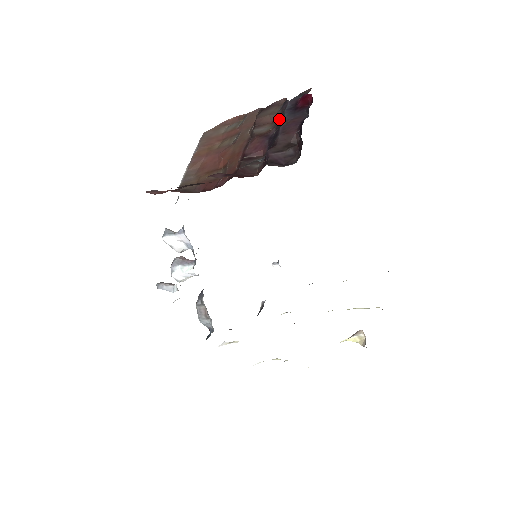
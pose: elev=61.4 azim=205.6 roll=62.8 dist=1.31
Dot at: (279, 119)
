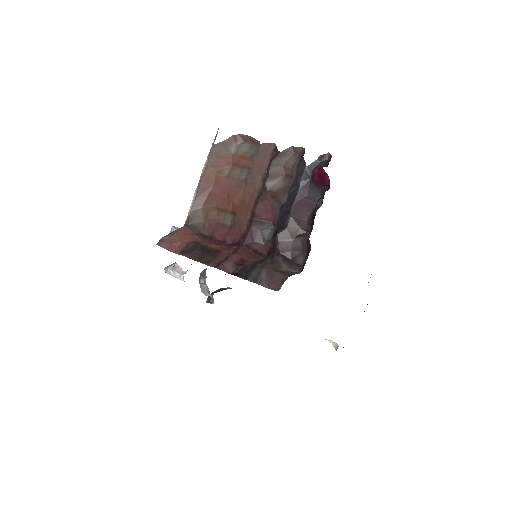
Dot at: (293, 182)
